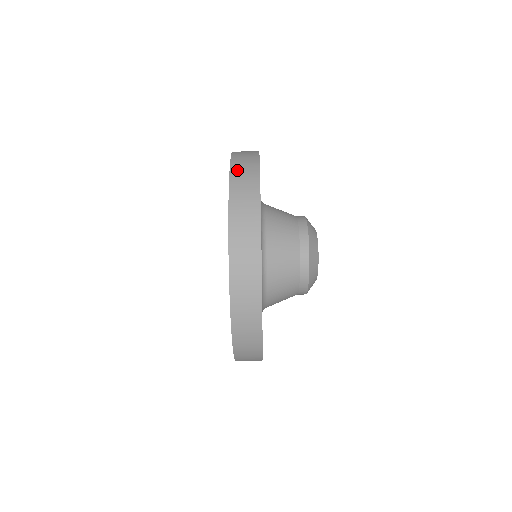
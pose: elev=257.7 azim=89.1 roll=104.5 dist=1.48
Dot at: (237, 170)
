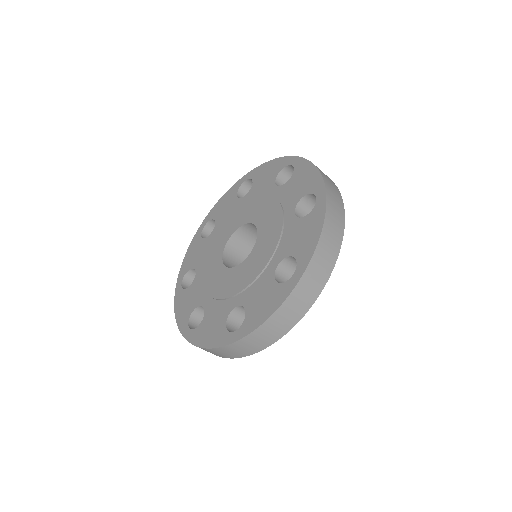
Dot at: (281, 315)
